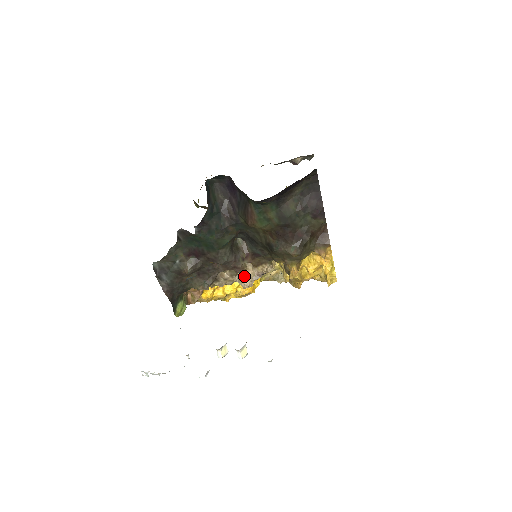
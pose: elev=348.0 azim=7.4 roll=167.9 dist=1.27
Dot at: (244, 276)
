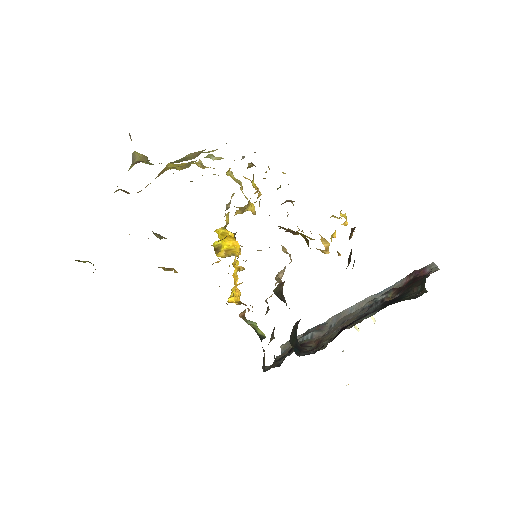
Dot at: occluded
